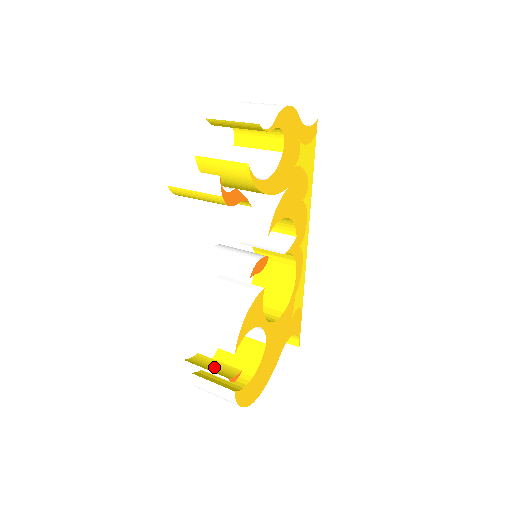
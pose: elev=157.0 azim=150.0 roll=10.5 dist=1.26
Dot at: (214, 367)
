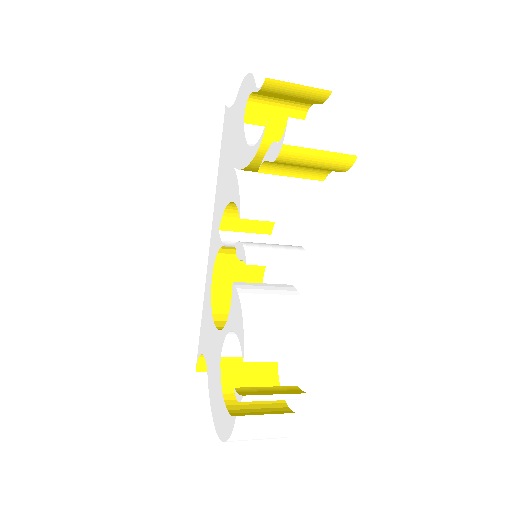
Dot at: (274, 392)
